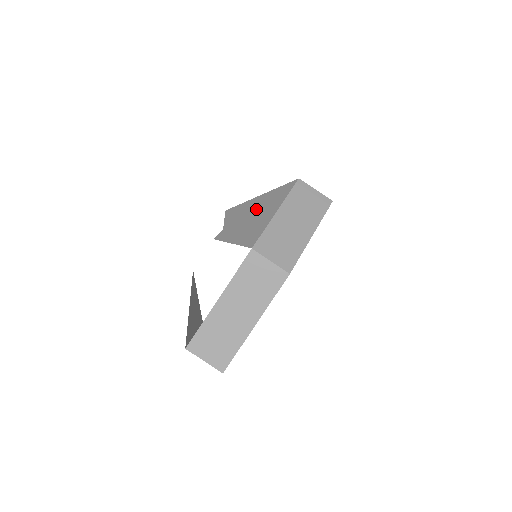
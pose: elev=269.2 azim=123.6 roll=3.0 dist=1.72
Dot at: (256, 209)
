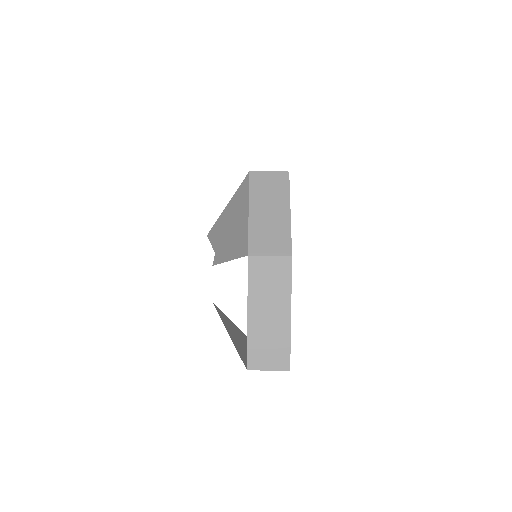
Dot at: (231, 219)
